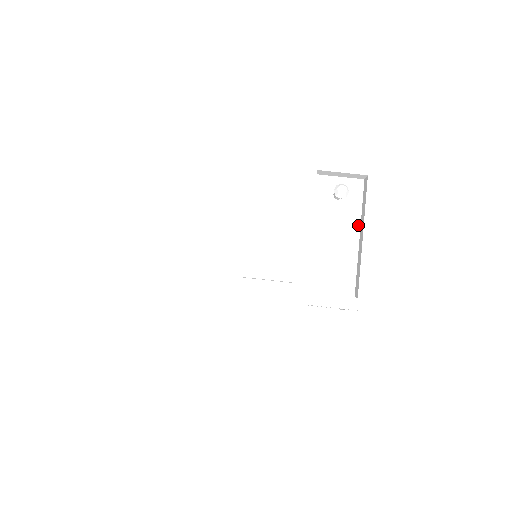
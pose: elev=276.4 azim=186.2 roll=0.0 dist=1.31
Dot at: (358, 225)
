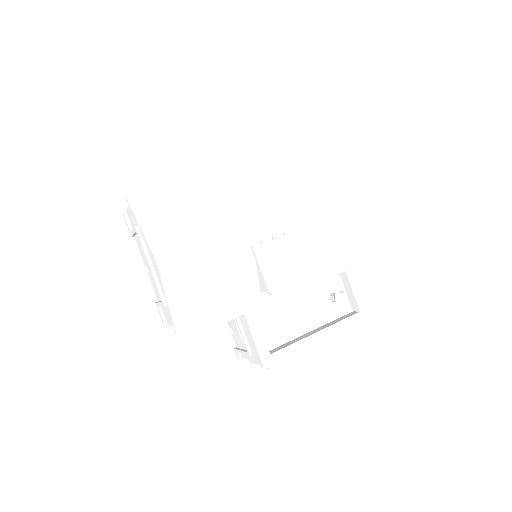
Dot at: (320, 325)
